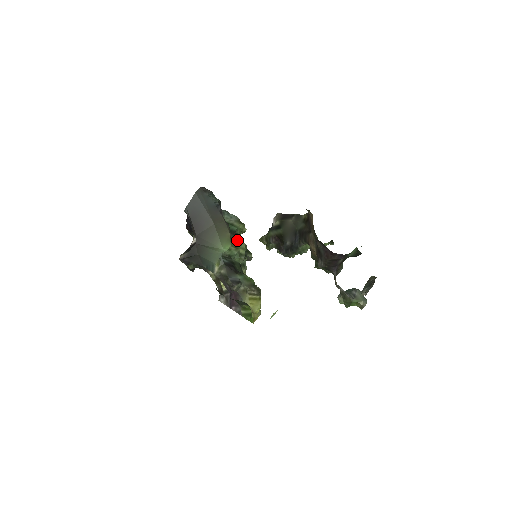
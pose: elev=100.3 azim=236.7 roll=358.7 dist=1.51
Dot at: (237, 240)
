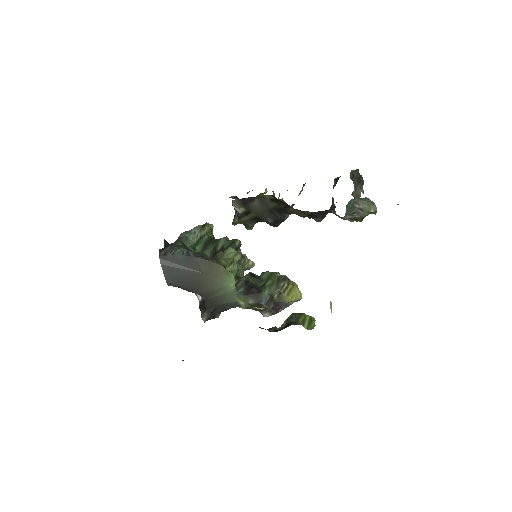
Dot at: (217, 244)
